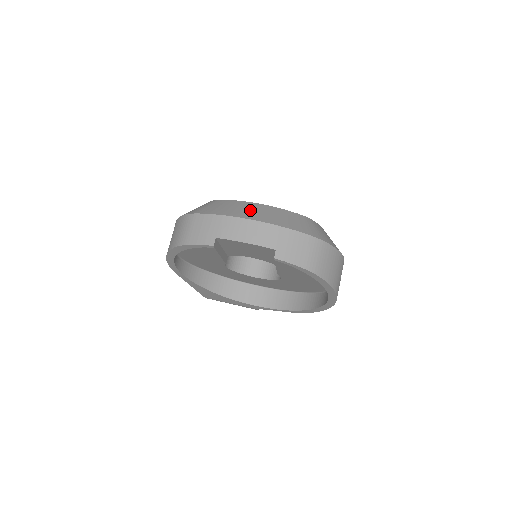
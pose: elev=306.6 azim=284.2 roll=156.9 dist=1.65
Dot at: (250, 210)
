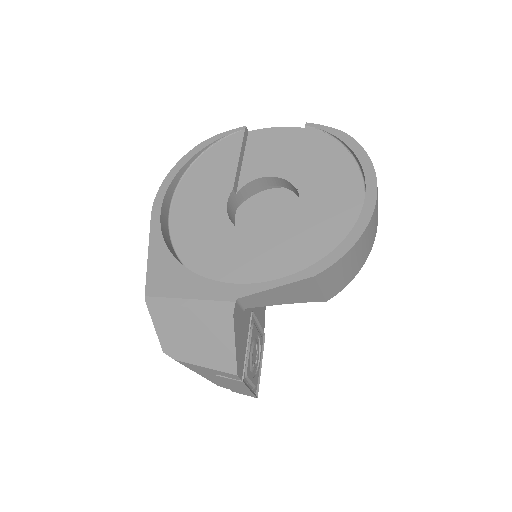
Dot at: occluded
